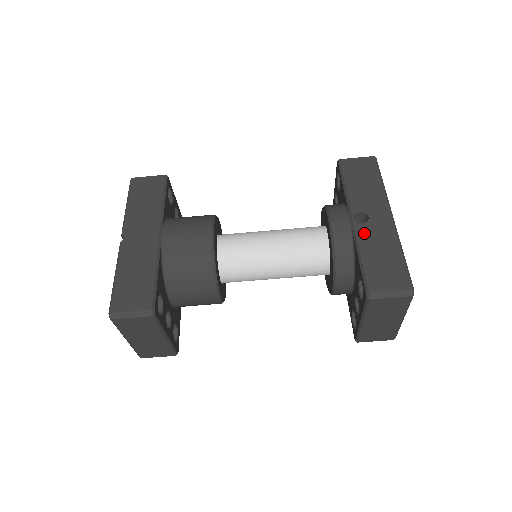
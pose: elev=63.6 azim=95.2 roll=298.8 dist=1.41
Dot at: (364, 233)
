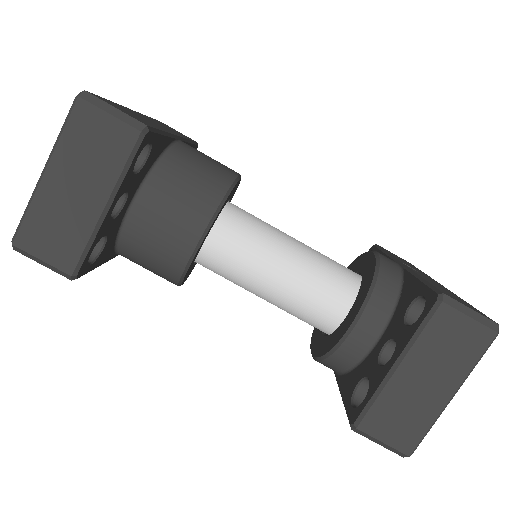
Dot at: (419, 273)
